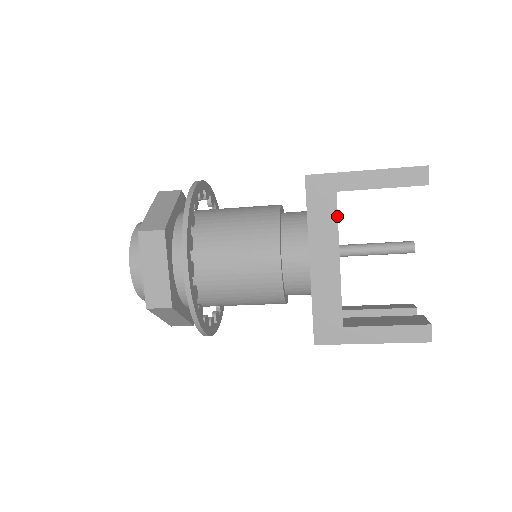
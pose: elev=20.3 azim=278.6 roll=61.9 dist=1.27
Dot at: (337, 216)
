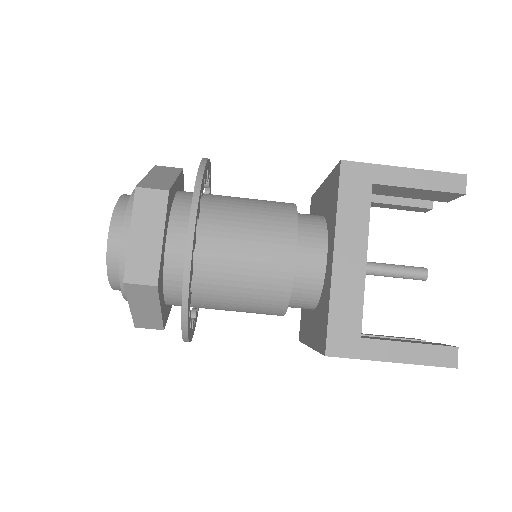
Dot at: occluded
